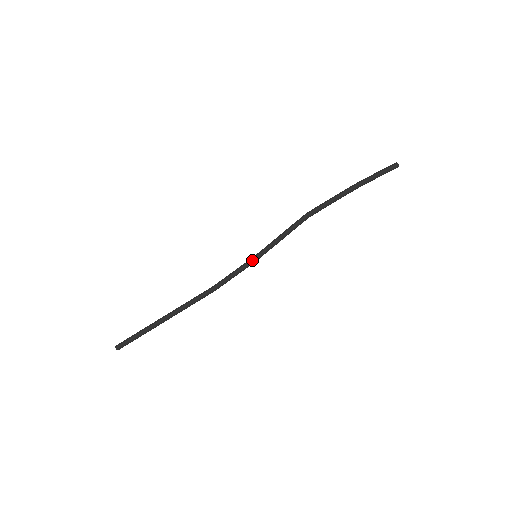
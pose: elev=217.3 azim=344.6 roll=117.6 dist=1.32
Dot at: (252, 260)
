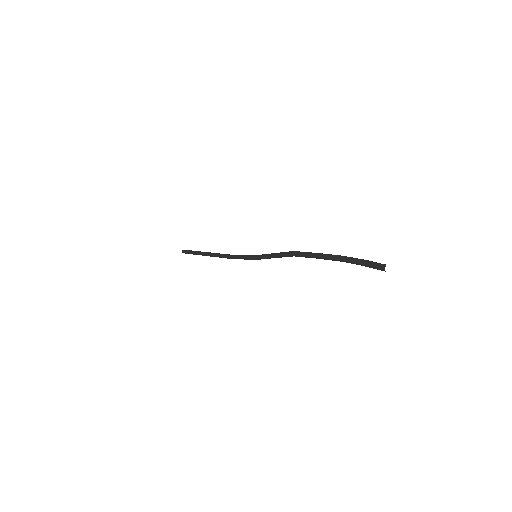
Dot at: (252, 257)
